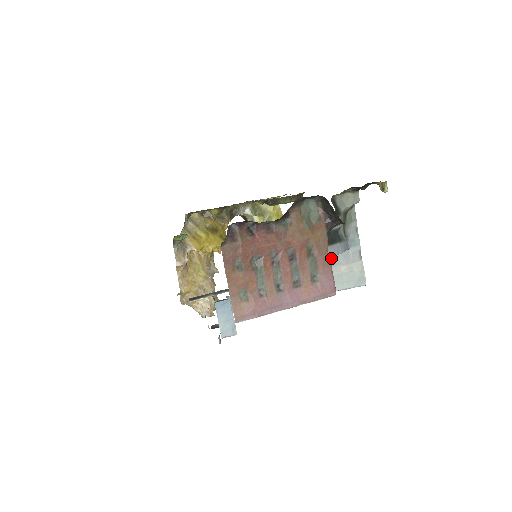
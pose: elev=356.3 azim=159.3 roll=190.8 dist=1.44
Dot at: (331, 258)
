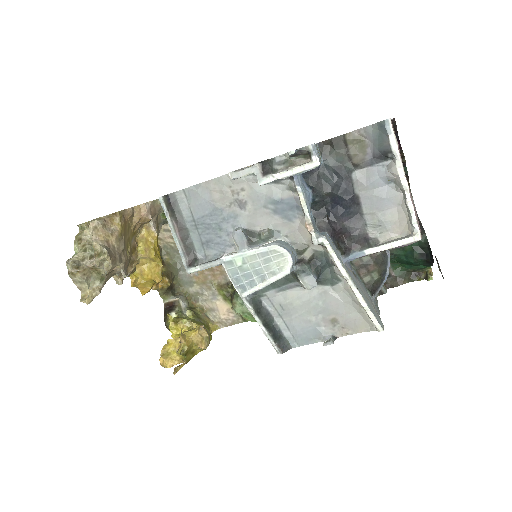
Dot at: (361, 285)
